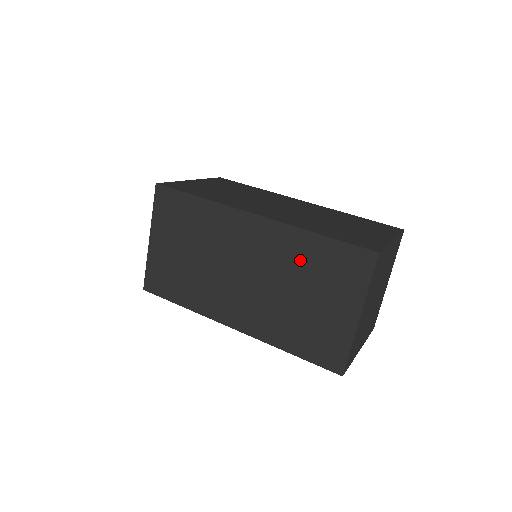
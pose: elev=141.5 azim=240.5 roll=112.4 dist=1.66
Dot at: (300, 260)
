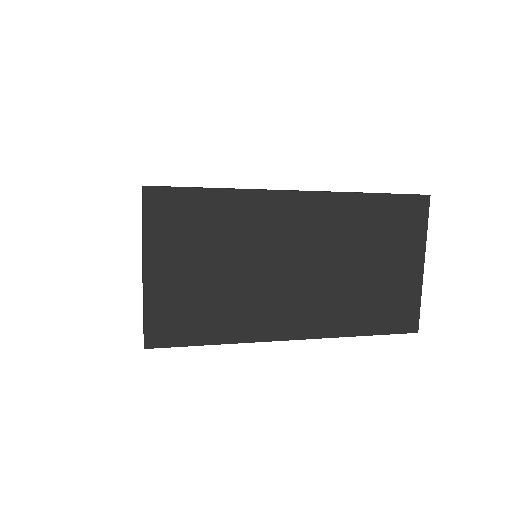
Dot at: (358, 228)
